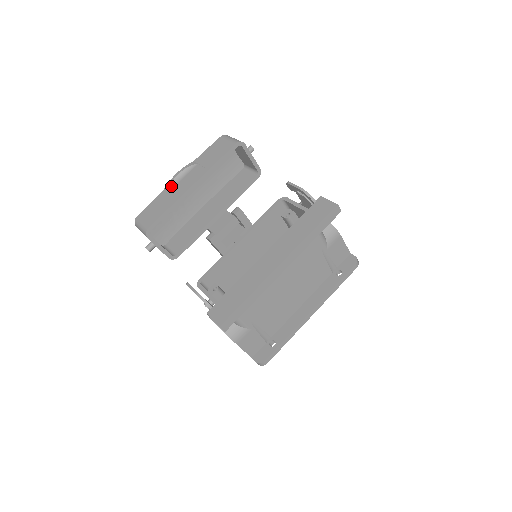
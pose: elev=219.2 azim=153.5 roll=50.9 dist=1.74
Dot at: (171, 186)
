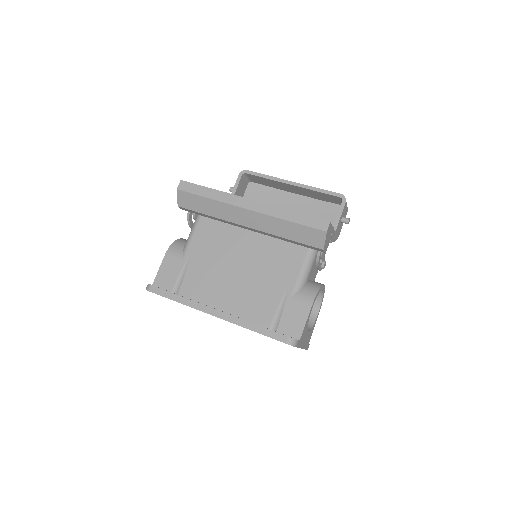
Dot at: occluded
